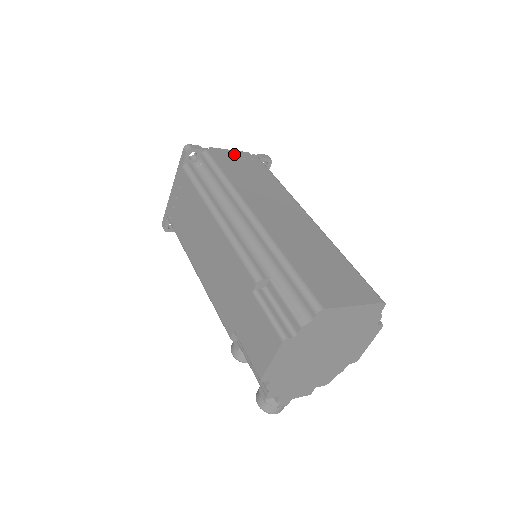
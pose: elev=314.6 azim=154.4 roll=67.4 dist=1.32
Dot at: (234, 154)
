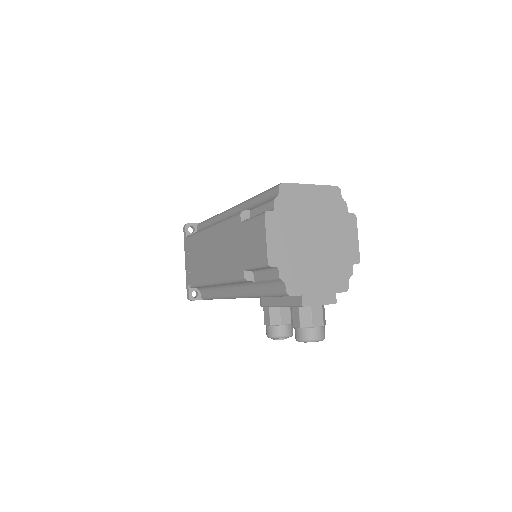
Dot at: occluded
